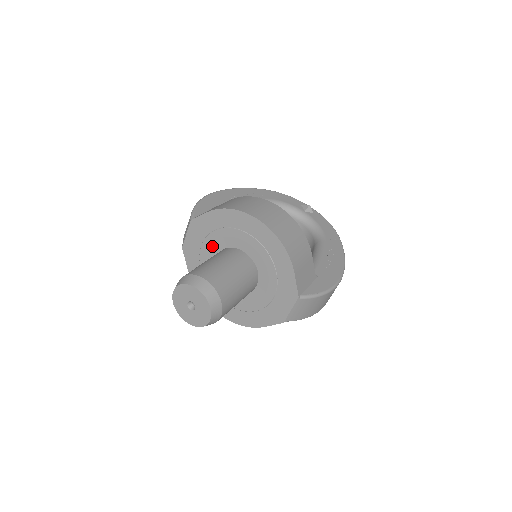
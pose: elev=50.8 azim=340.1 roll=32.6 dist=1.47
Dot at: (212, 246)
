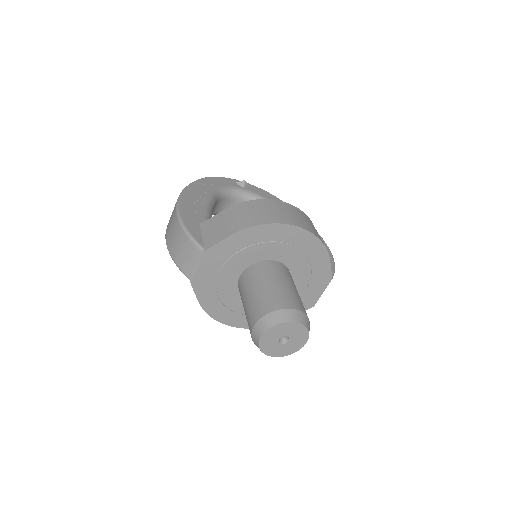
Dot at: (234, 268)
